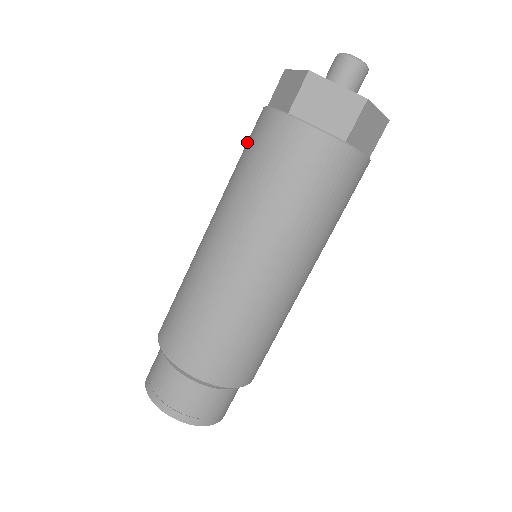
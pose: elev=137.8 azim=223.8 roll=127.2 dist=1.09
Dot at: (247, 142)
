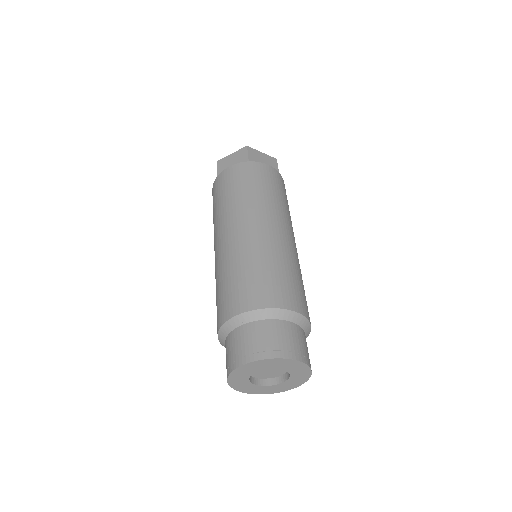
Dot at: (223, 187)
